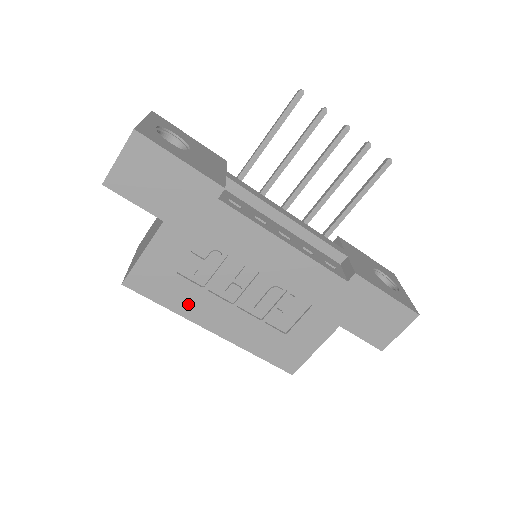
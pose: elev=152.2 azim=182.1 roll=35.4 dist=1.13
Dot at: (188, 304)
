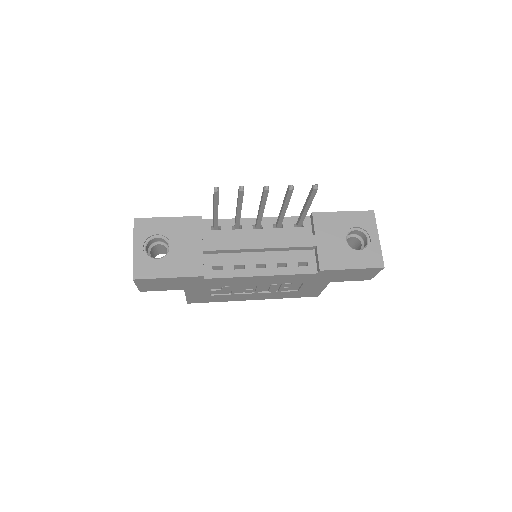
Dot at: (229, 299)
